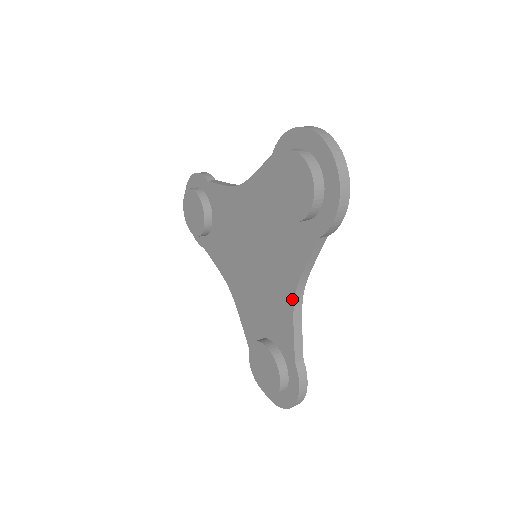
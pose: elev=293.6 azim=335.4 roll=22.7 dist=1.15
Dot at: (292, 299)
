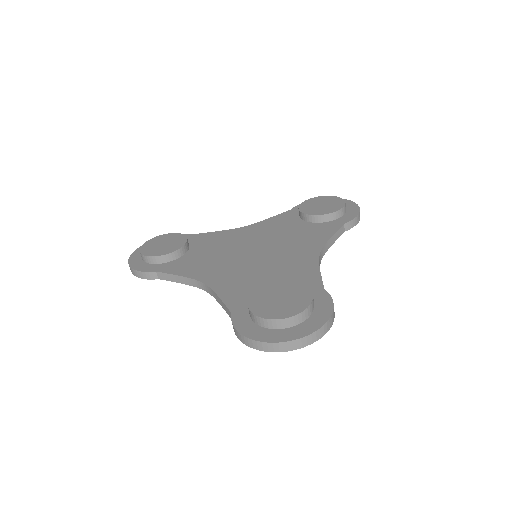
Dot at: (317, 255)
